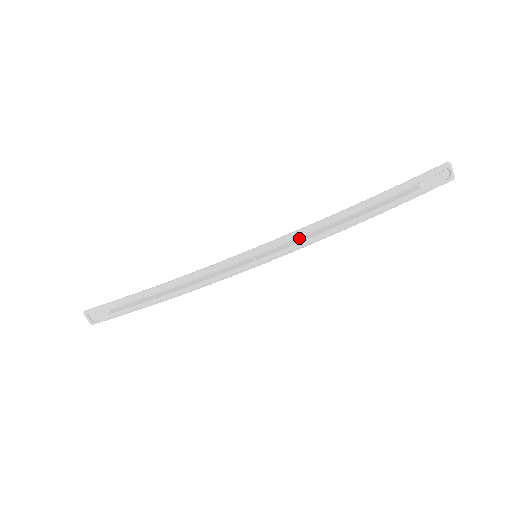
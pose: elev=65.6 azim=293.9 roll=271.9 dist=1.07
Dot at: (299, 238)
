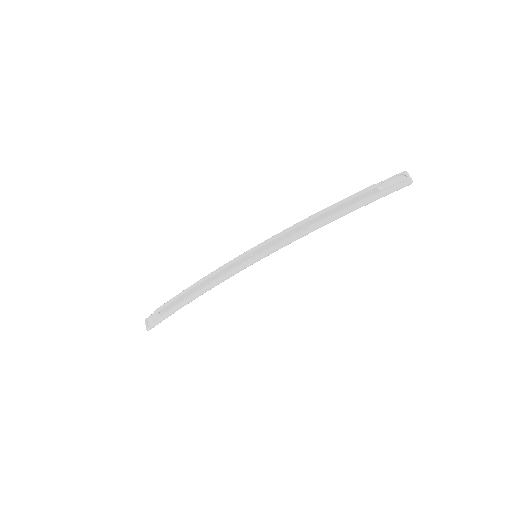
Dot at: occluded
